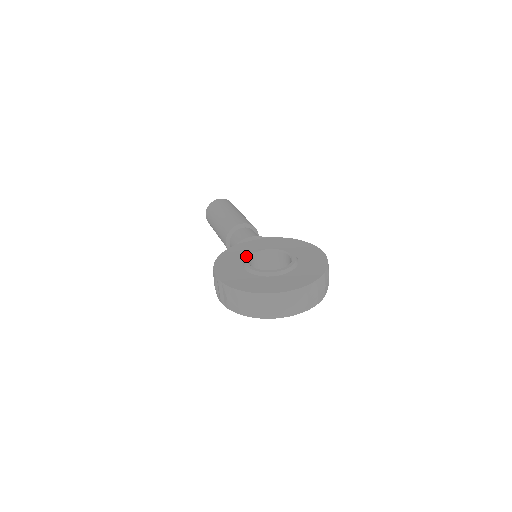
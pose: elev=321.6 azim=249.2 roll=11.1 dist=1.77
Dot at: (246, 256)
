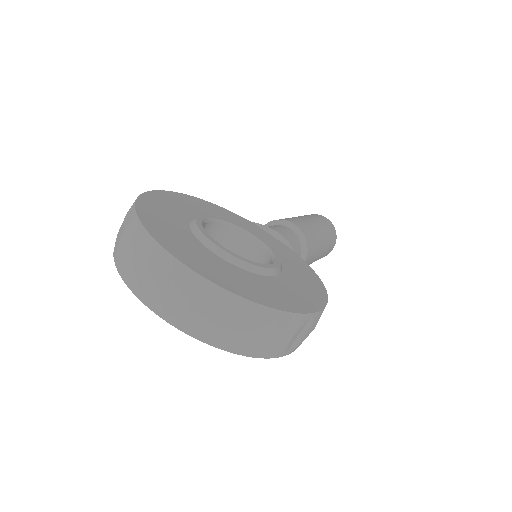
Dot at: occluded
